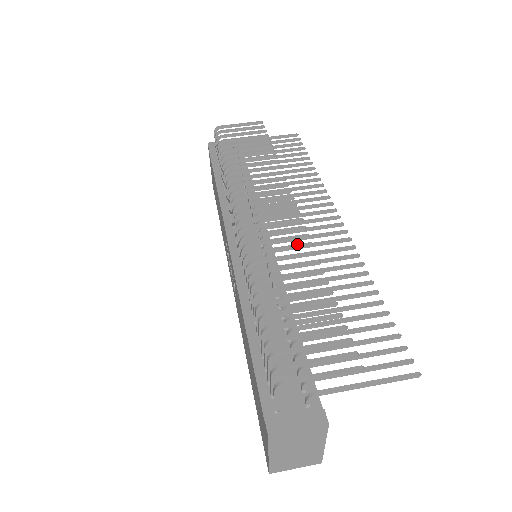
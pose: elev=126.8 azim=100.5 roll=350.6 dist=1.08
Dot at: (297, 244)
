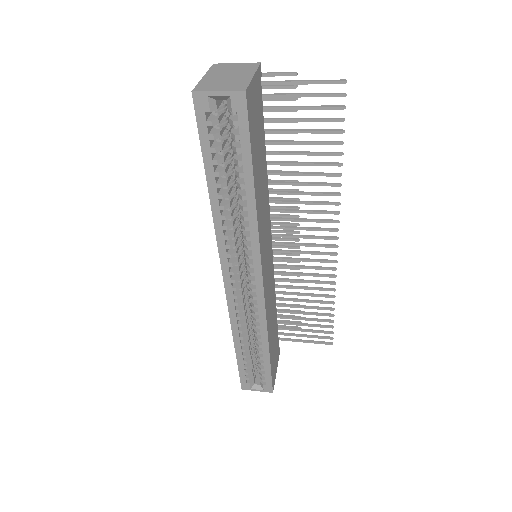
Dot at: occluded
